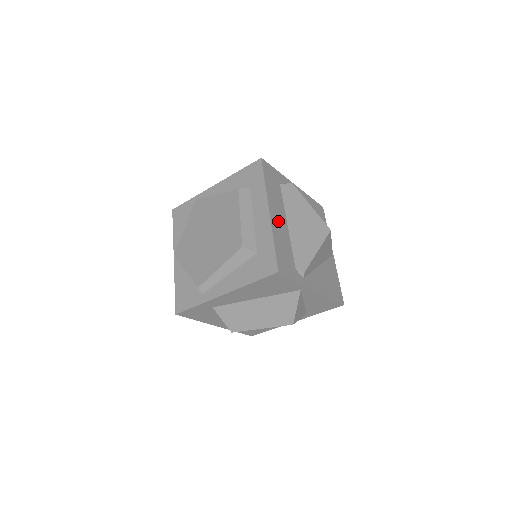
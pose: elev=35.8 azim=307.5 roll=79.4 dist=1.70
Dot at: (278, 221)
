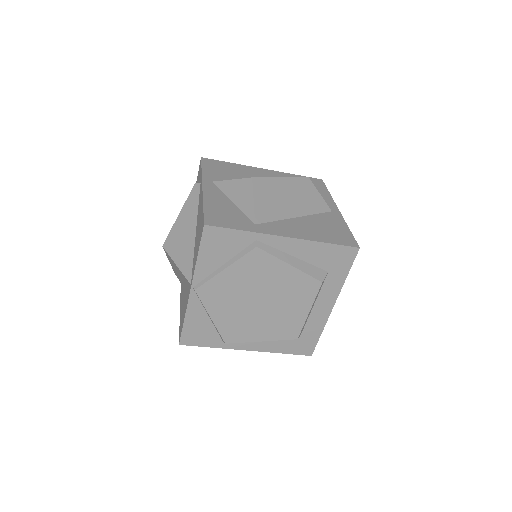
Dot at: occluded
